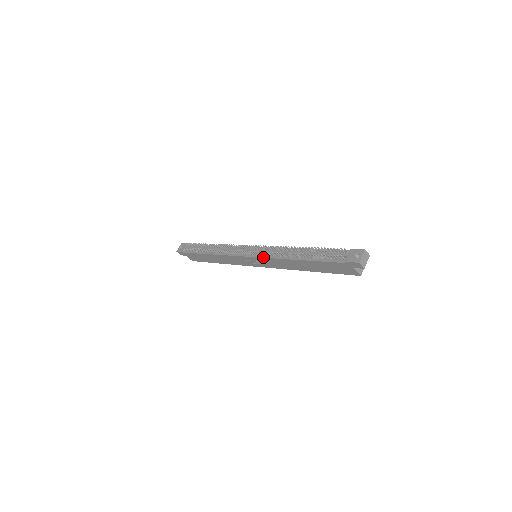
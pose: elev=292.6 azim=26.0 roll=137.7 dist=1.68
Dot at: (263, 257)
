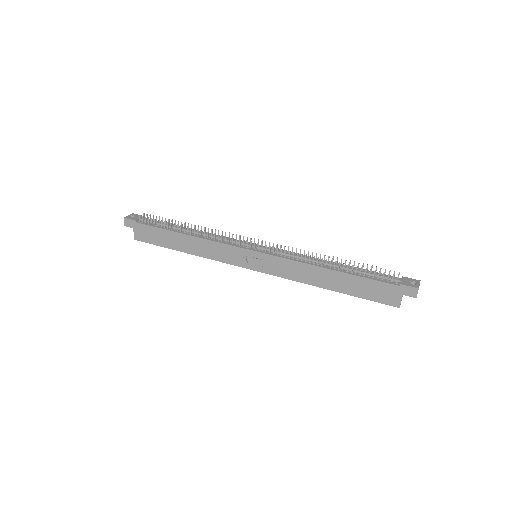
Dot at: (278, 256)
